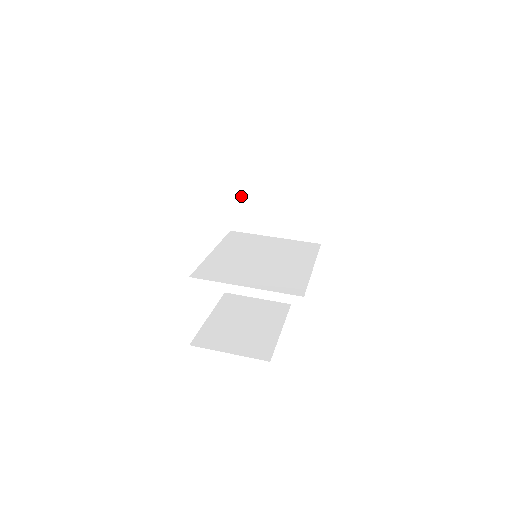
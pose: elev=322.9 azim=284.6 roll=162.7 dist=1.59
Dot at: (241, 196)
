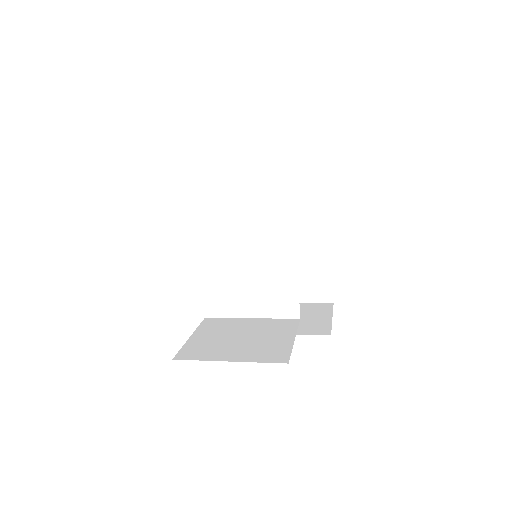
Dot at: occluded
